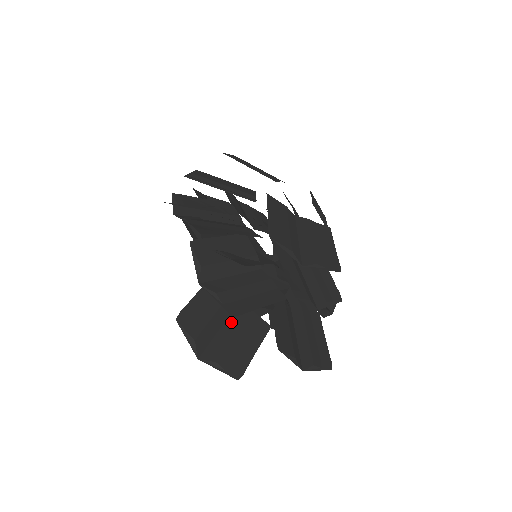
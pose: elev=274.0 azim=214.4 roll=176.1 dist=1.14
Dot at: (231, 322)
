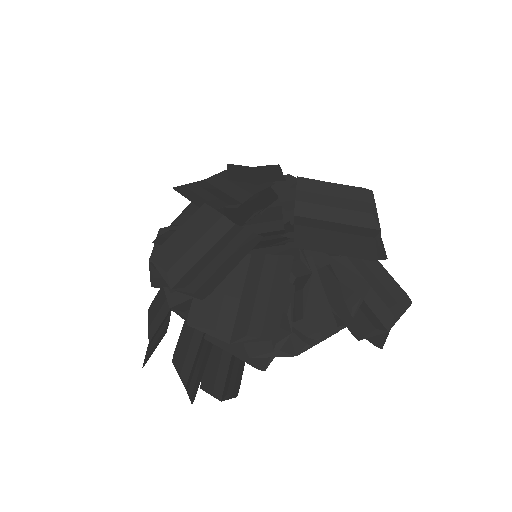
Dot at: occluded
